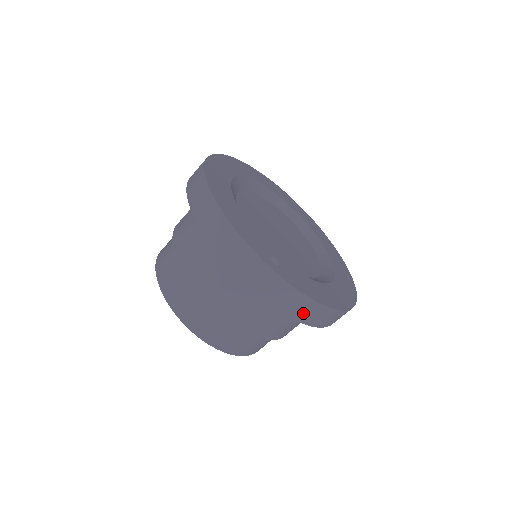
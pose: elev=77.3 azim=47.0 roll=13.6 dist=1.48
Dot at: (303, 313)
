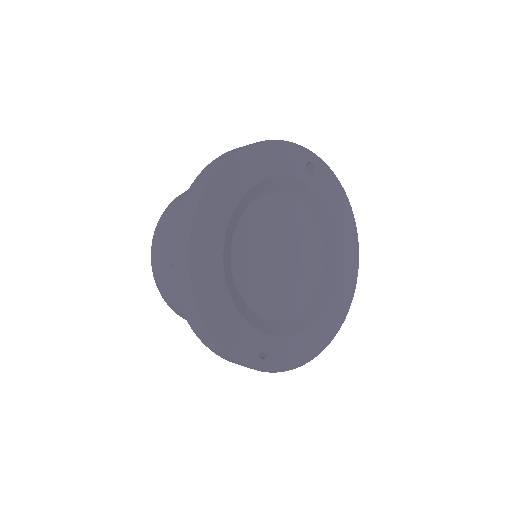
Dot at: occluded
